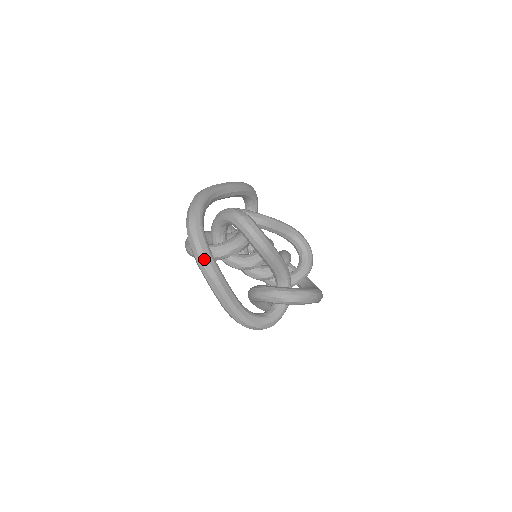
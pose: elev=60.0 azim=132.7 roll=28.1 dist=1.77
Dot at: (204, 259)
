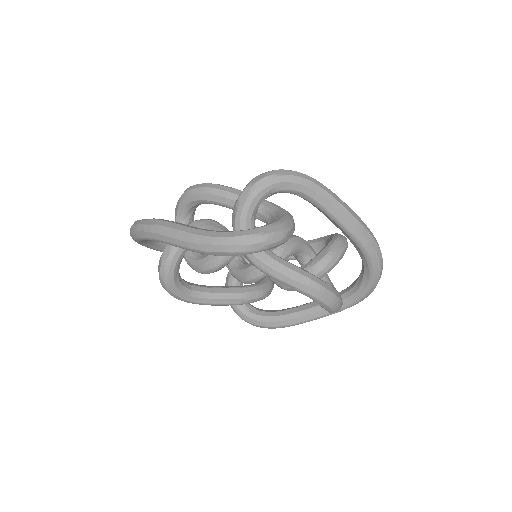
Dot at: (142, 222)
